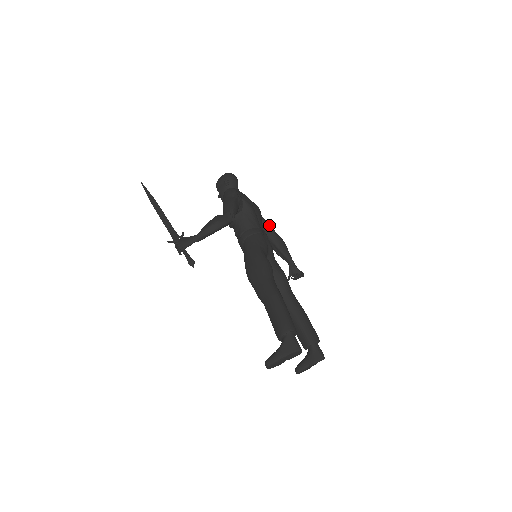
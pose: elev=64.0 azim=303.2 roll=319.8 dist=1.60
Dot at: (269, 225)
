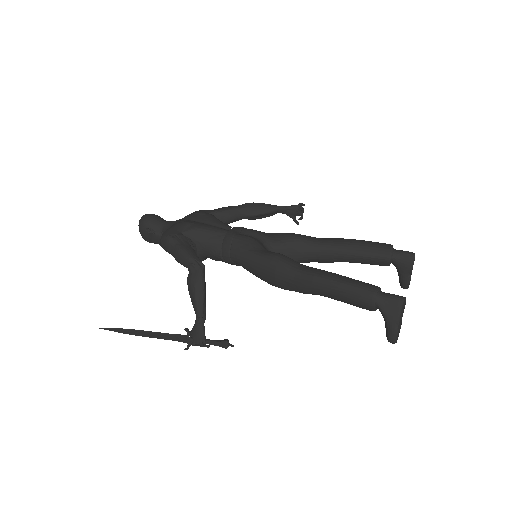
Dot at: (226, 210)
